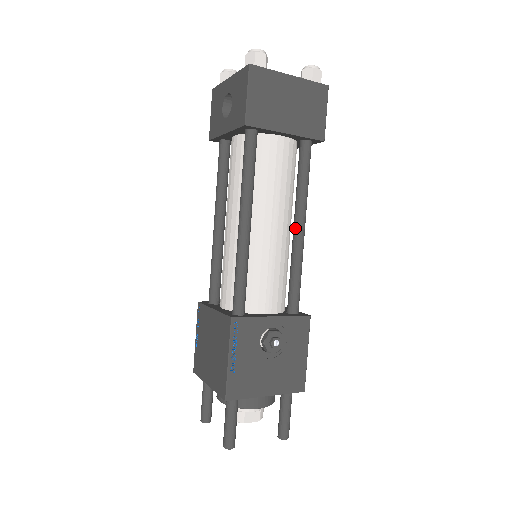
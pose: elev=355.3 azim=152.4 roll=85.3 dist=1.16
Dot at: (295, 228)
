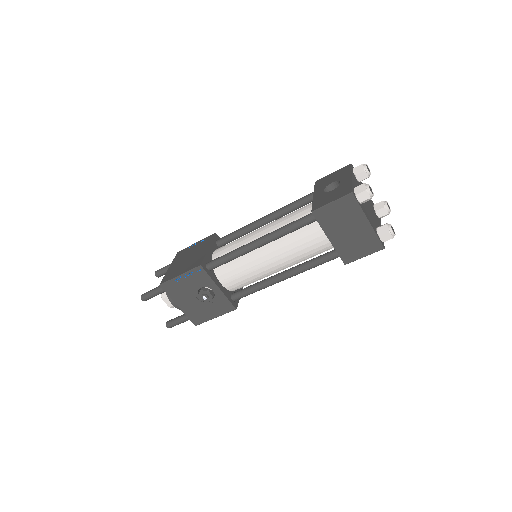
Dot at: (281, 273)
